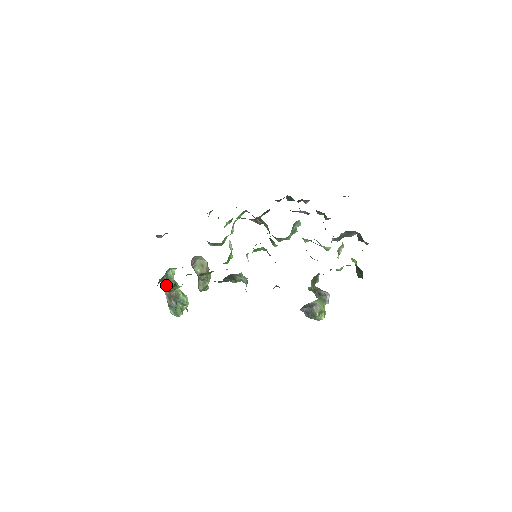
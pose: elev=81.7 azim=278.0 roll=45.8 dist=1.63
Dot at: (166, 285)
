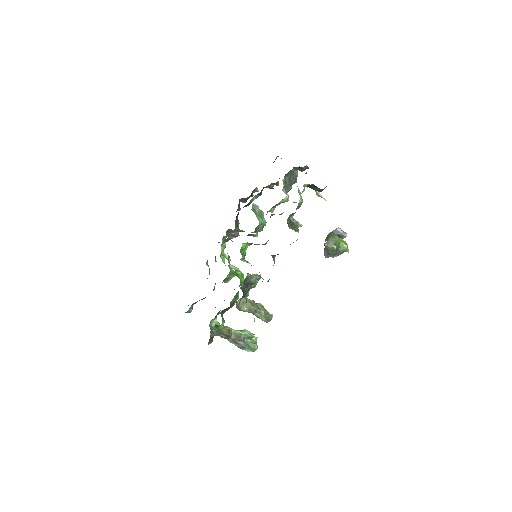
Dot at: (222, 336)
